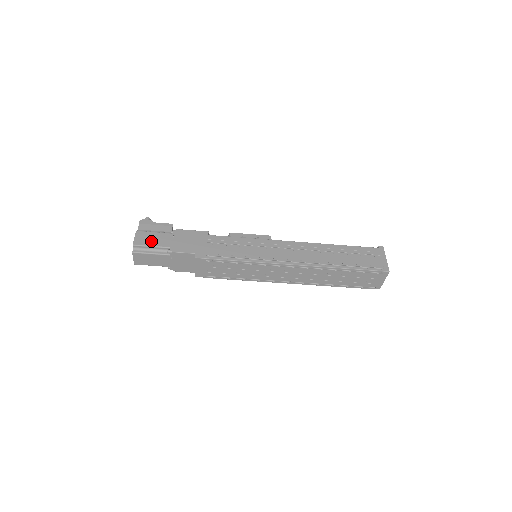
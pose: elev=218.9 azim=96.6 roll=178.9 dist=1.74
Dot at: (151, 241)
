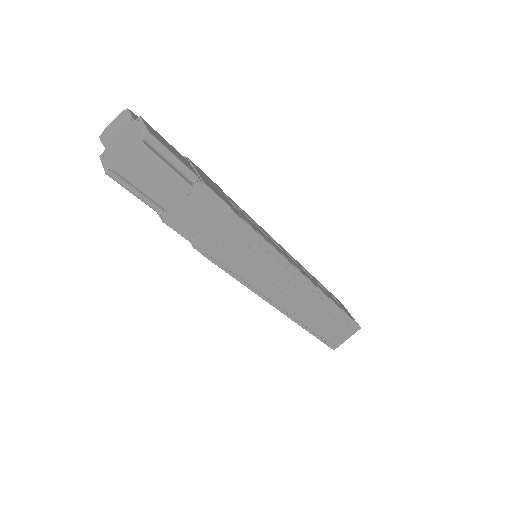
Dot at: (170, 147)
